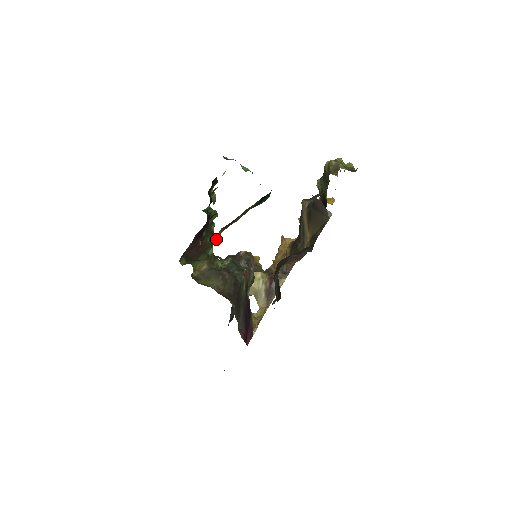
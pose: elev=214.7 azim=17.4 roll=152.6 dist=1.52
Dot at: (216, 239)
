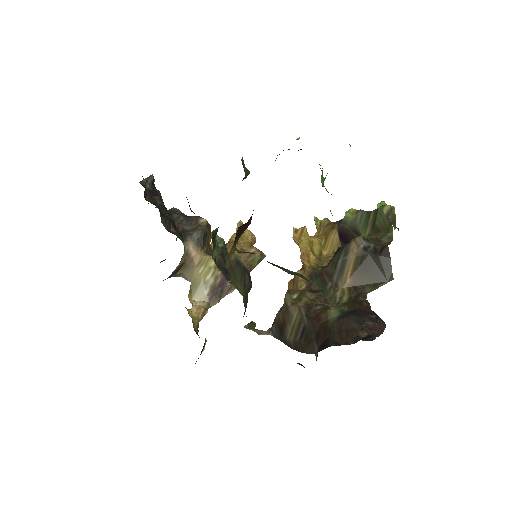
Dot at: occluded
